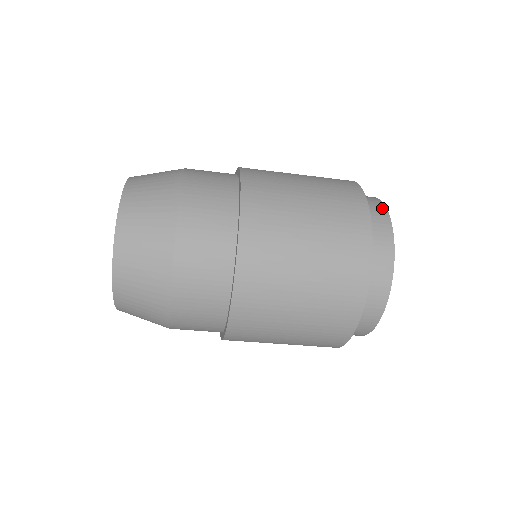
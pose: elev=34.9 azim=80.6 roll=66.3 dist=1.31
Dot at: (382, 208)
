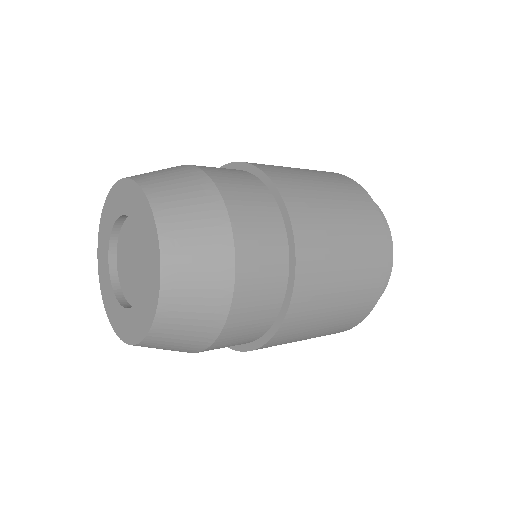
Dot at: (383, 218)
